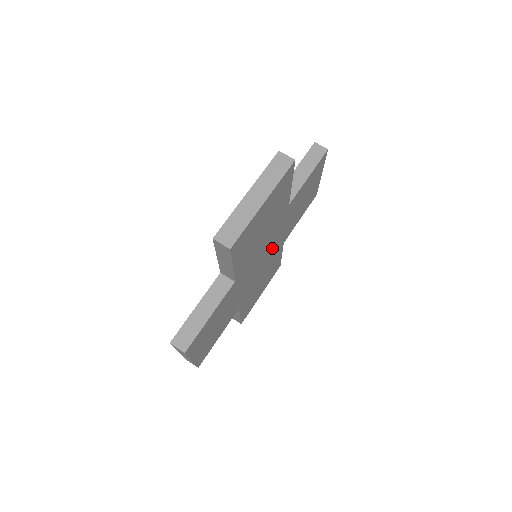
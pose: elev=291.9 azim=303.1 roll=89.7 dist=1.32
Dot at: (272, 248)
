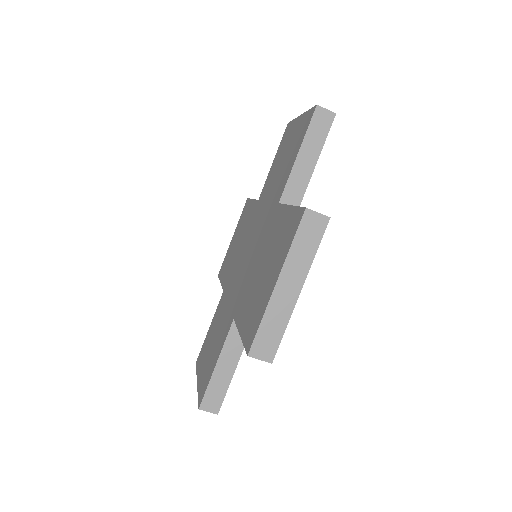
Dot at: occluded
